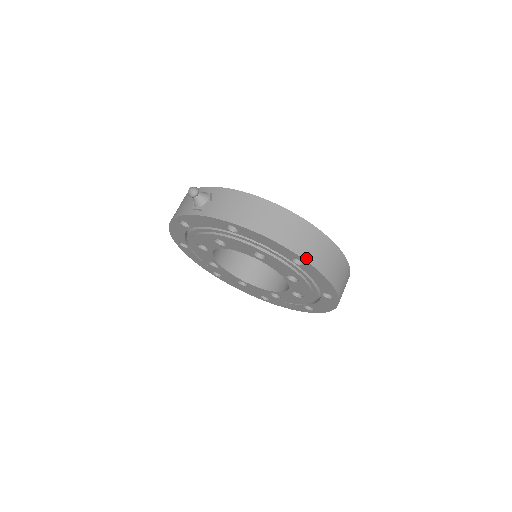
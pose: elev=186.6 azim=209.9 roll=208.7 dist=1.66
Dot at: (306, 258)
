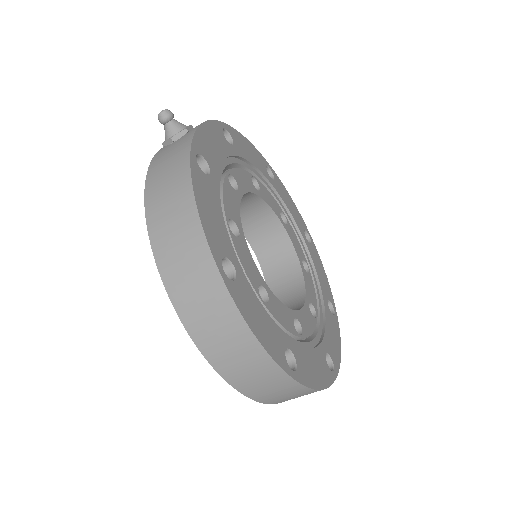
Dot at: (171, 293)
